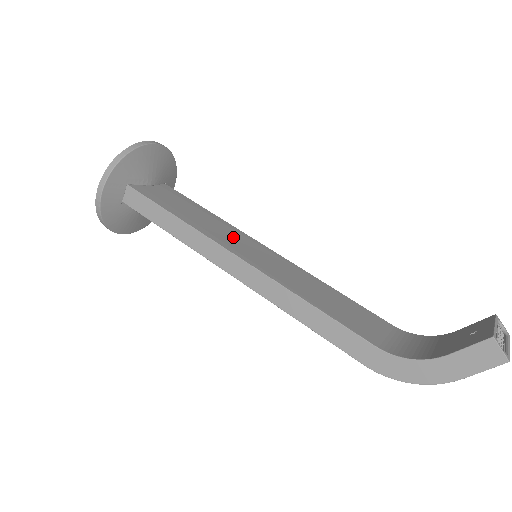
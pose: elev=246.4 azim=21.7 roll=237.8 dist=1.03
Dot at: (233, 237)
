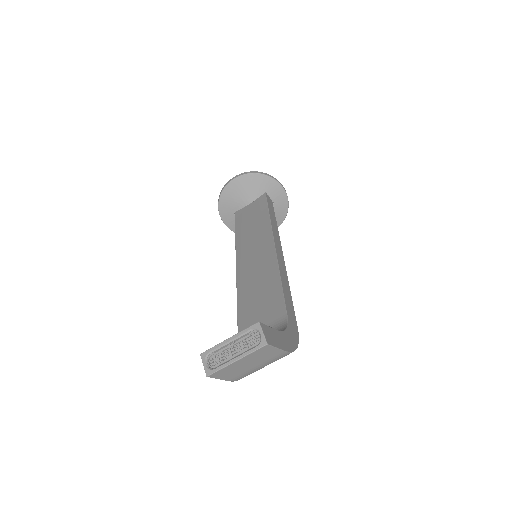
Dot at: (255, 241)
